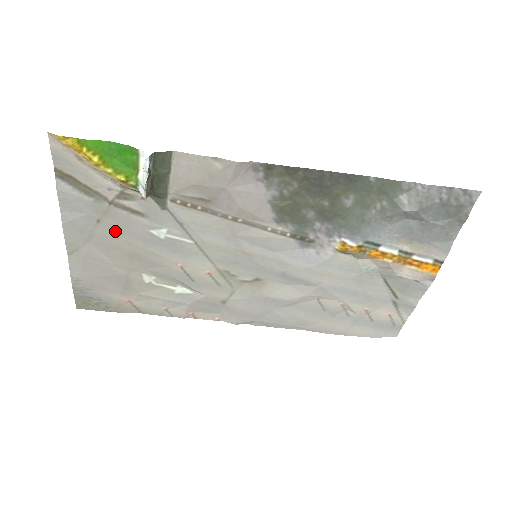
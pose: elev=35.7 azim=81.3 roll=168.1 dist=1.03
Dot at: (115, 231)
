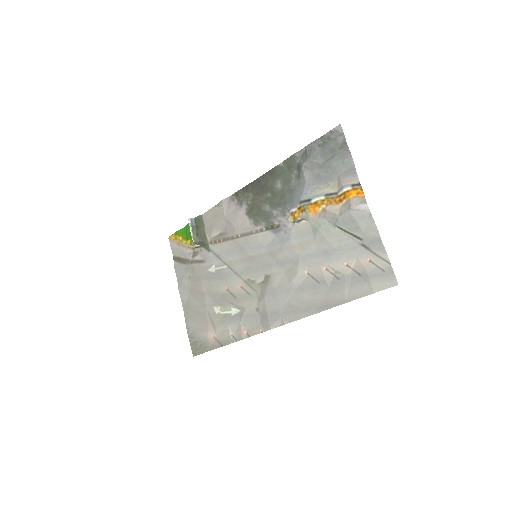
Dot at: (196, 280)
